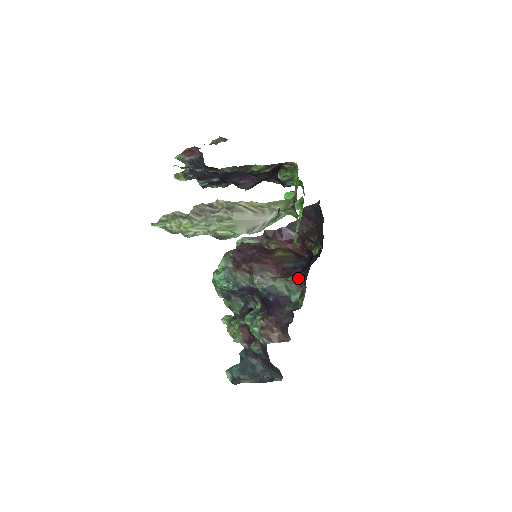
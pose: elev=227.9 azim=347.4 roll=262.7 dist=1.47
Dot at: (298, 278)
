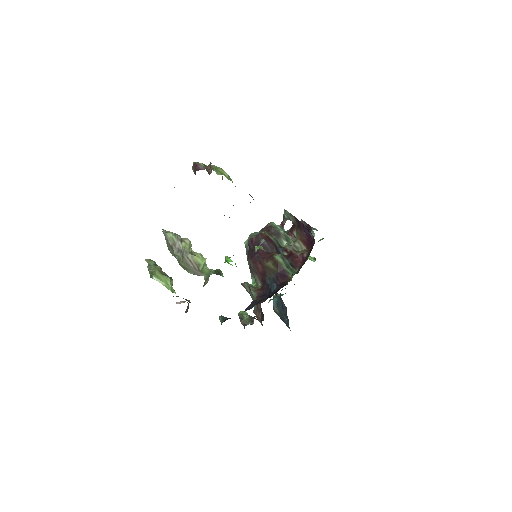
Dot at: occluded
